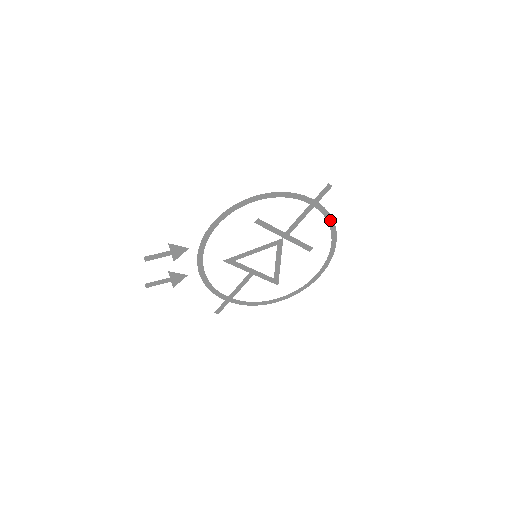
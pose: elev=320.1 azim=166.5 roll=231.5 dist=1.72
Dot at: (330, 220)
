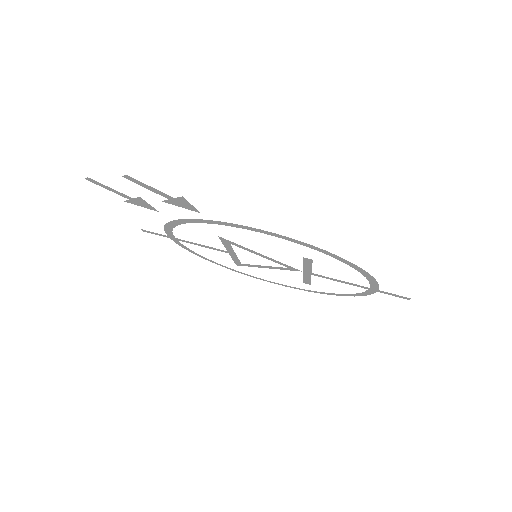
Dot at: (358, 294)
